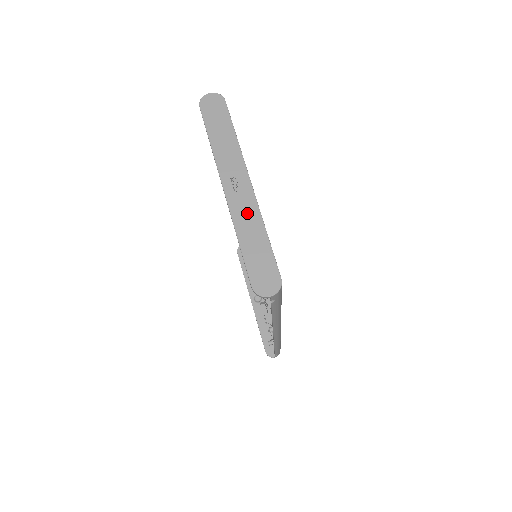
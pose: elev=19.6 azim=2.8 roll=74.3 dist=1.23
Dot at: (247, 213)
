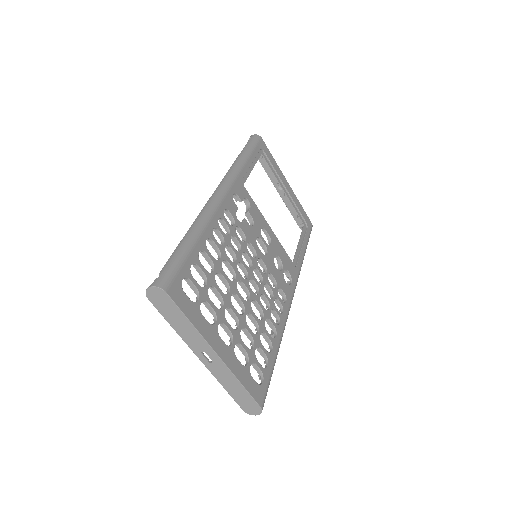
Dot at: (223, 374)
